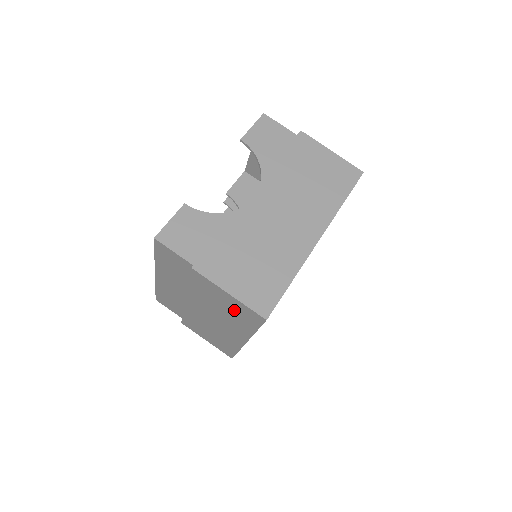
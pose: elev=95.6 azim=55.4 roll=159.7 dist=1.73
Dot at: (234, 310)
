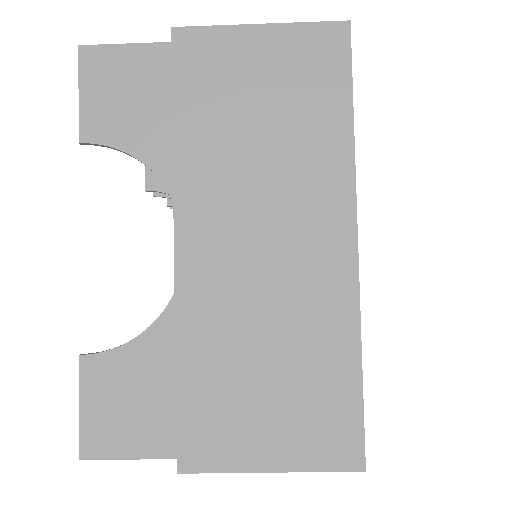
Dot at: occluded
